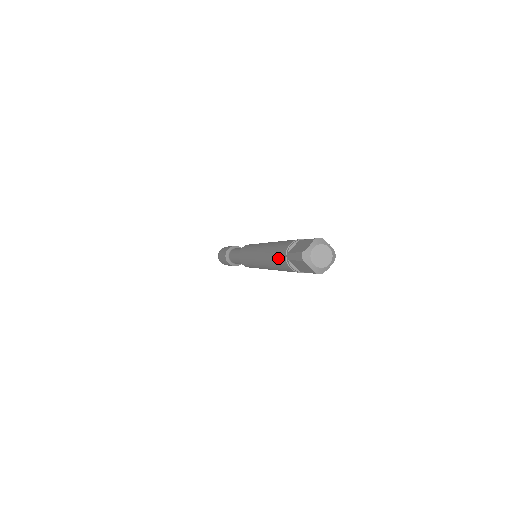
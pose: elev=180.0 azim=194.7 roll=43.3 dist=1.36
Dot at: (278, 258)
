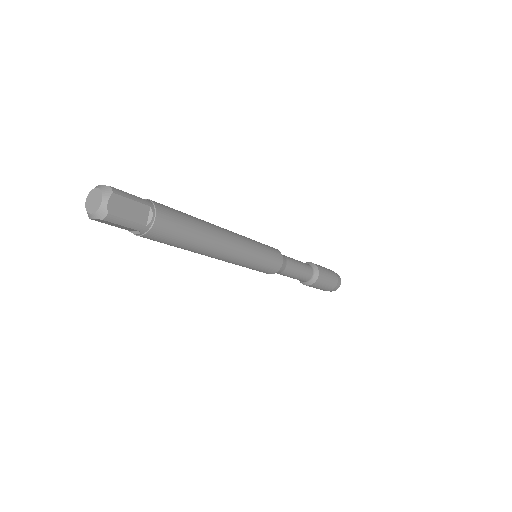
Dot at: occluded
